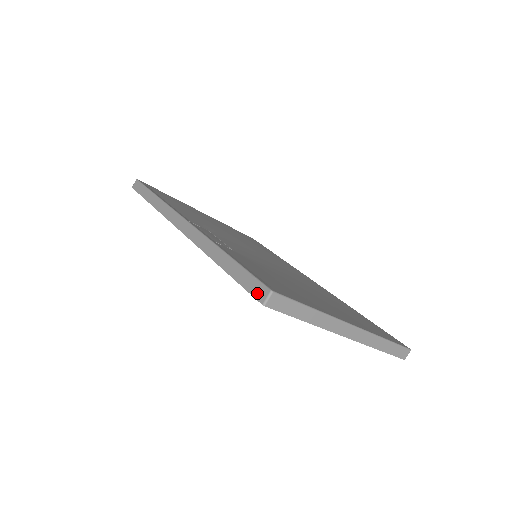
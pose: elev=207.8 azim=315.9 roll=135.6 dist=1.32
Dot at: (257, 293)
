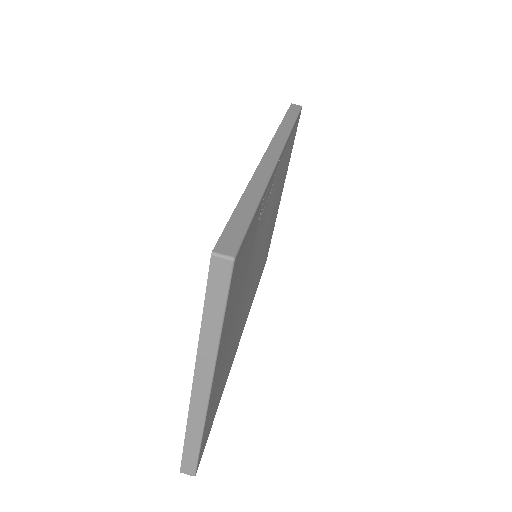
Dot at: (225, 242)
